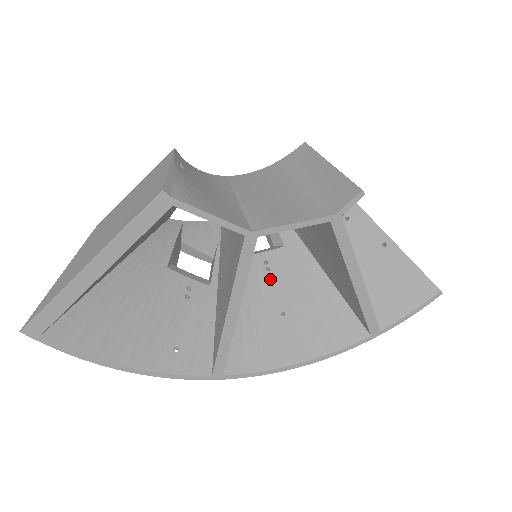
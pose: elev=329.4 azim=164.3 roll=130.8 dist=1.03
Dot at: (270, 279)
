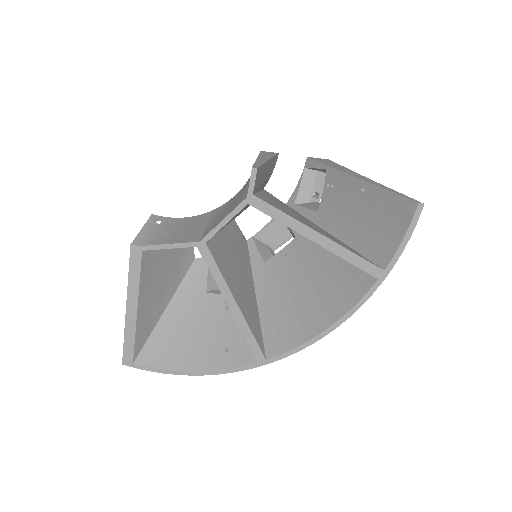
Dot at: (290, 269)
